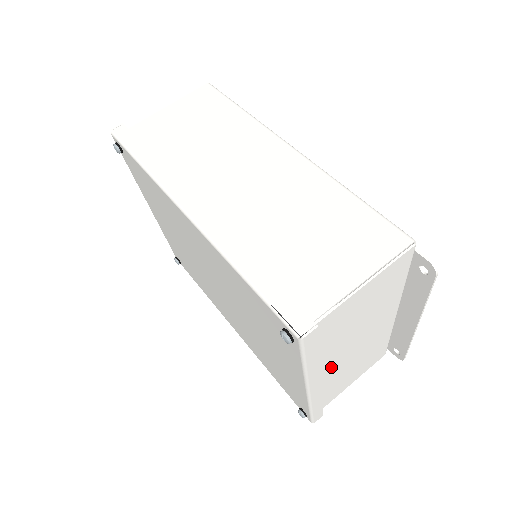
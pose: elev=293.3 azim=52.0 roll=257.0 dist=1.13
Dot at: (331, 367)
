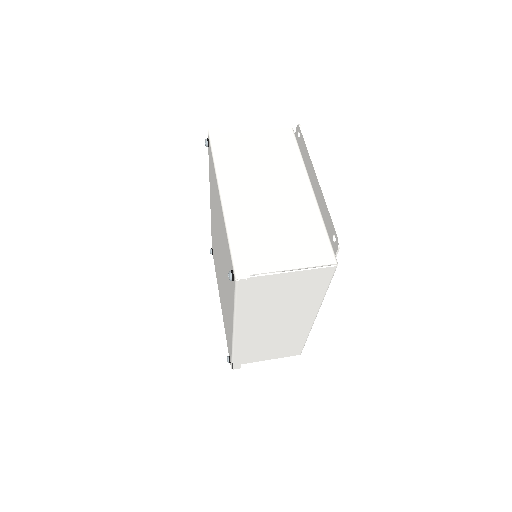
Dot at: (246, 196)
